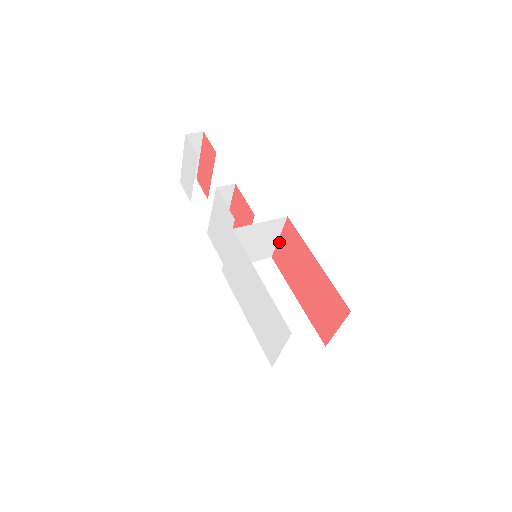
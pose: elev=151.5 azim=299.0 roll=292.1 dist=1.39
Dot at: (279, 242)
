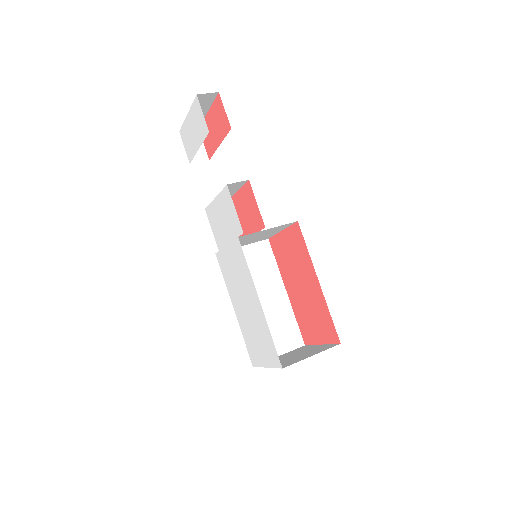
Dot at: (281, 234)
